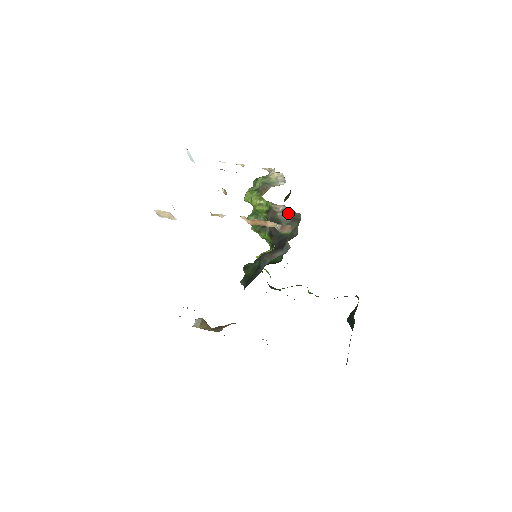
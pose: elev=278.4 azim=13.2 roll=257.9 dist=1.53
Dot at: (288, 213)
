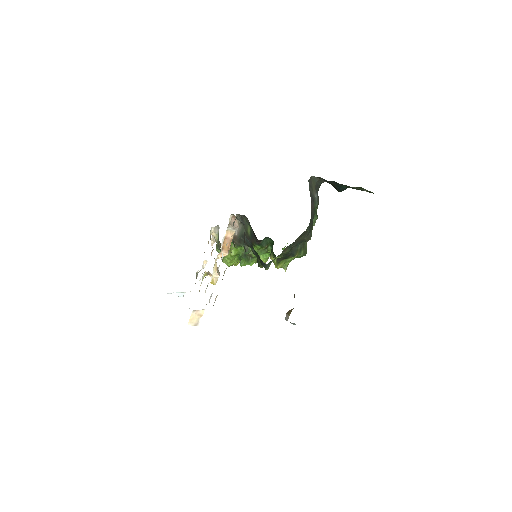
Dot at: occluded
